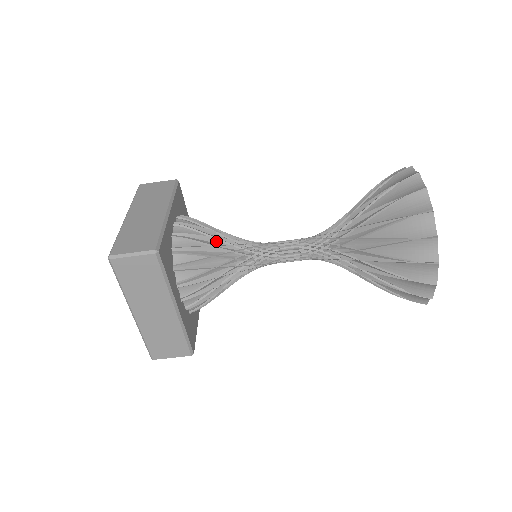
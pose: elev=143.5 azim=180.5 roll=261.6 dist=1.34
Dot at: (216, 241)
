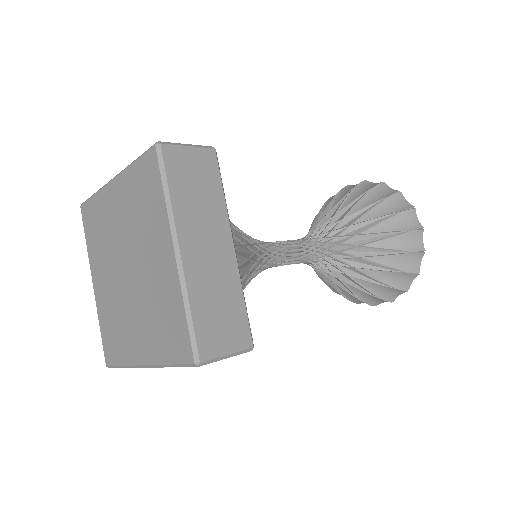
Dot at: (248, 262)
